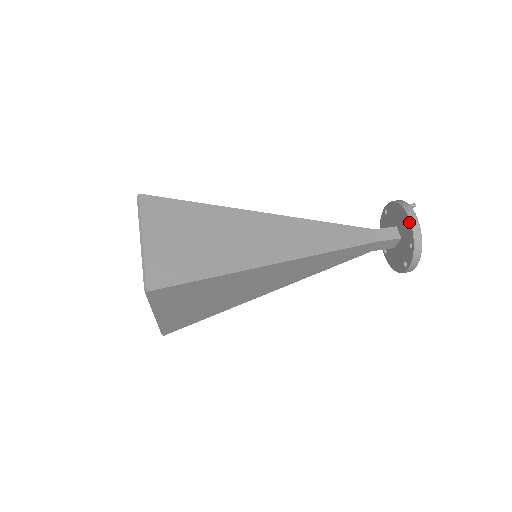
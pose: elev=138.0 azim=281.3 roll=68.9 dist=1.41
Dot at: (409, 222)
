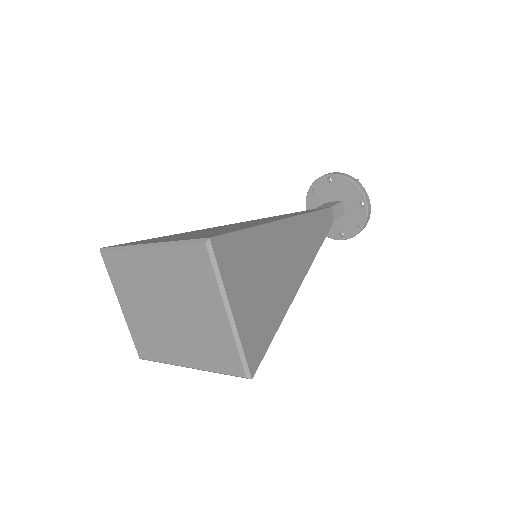
Dot at: (366, 207)
